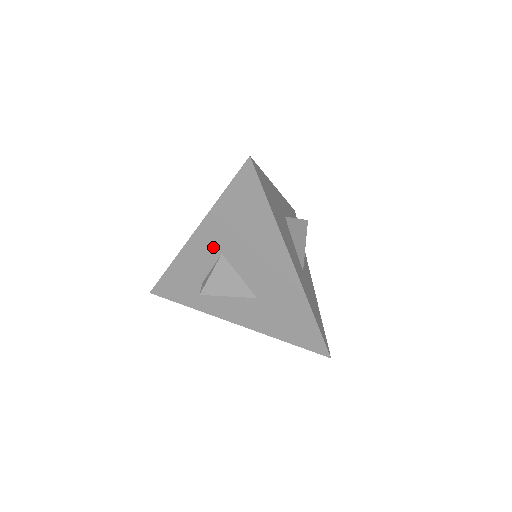
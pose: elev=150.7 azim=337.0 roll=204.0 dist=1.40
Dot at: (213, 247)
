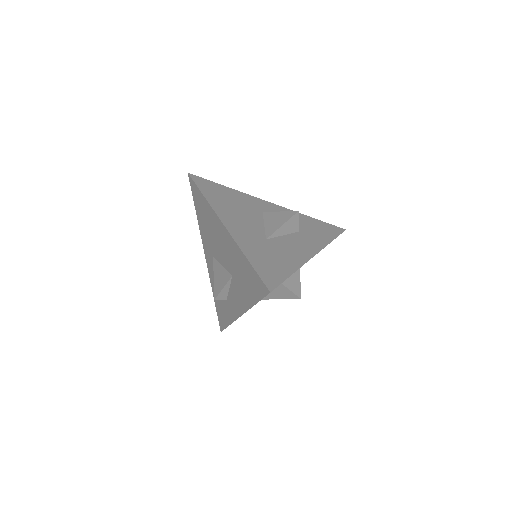
Dot at: (210, 256)
